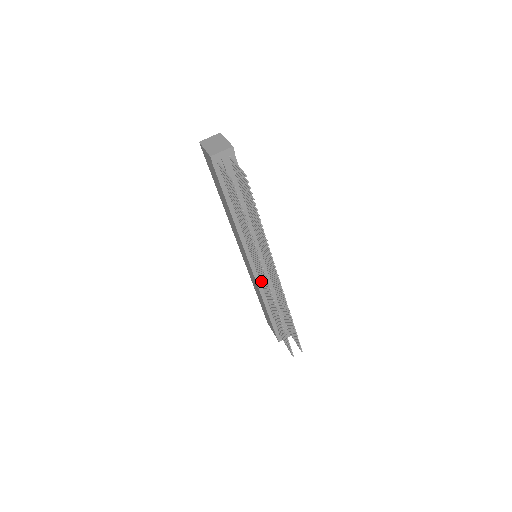
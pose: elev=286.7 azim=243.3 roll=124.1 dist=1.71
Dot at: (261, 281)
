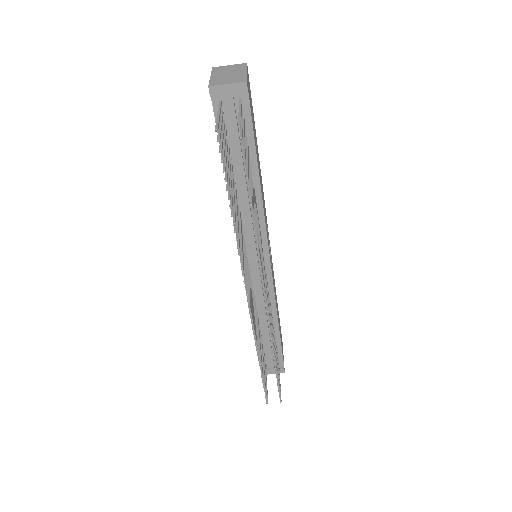
Dot at: occluded
